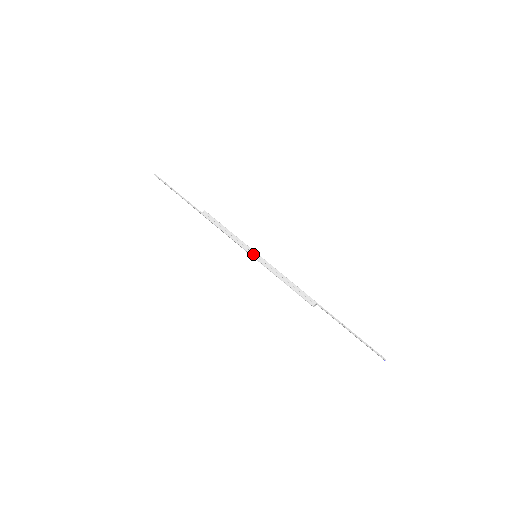
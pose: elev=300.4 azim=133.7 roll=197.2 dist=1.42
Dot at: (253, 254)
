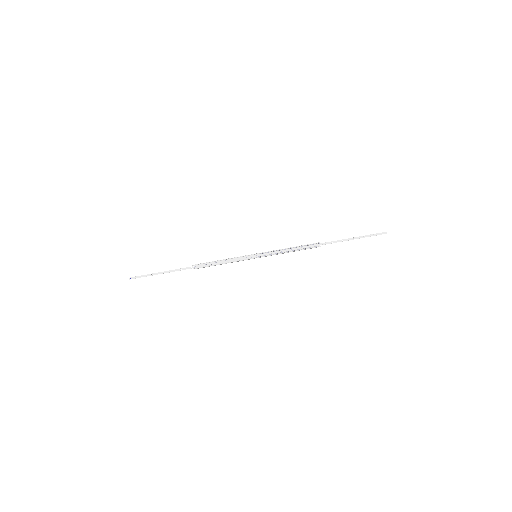
Dot at: occluded
